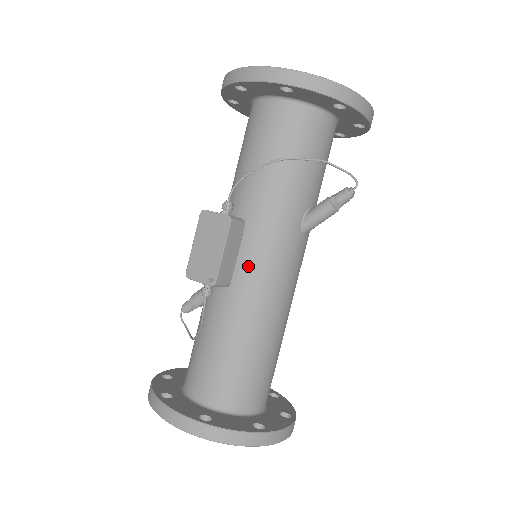
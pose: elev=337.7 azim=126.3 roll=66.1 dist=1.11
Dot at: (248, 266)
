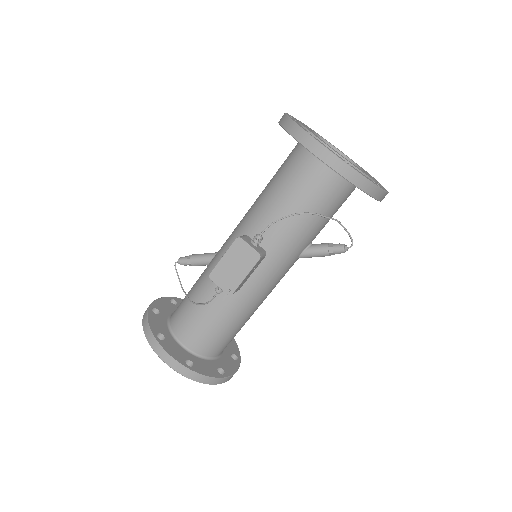
Dot at: (253, 275)
